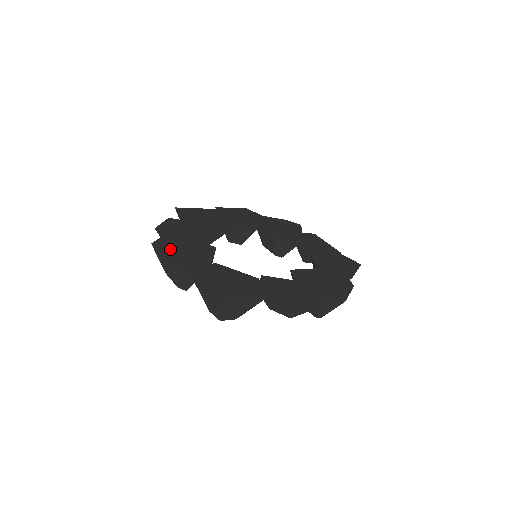
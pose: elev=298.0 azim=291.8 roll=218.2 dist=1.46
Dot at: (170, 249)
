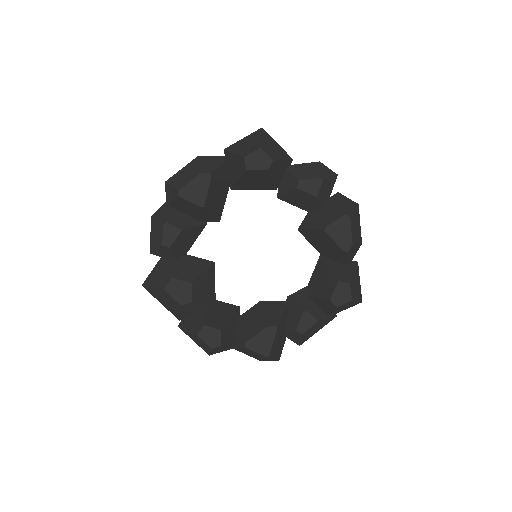
Dot at: occluded
